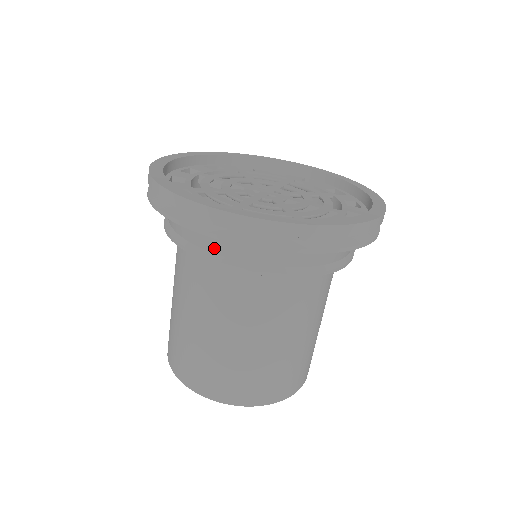
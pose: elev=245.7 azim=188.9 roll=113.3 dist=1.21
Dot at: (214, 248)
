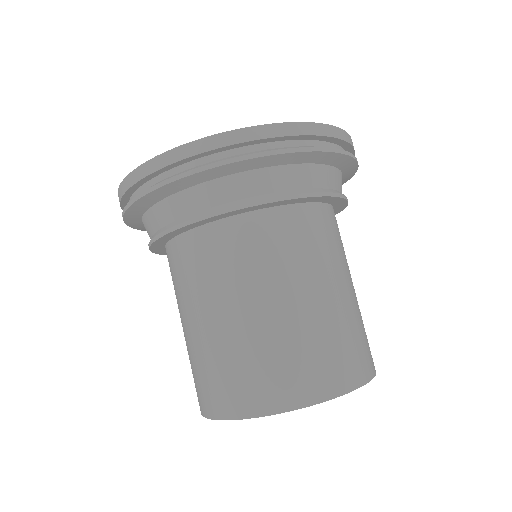
Dot at: (207, 202)
